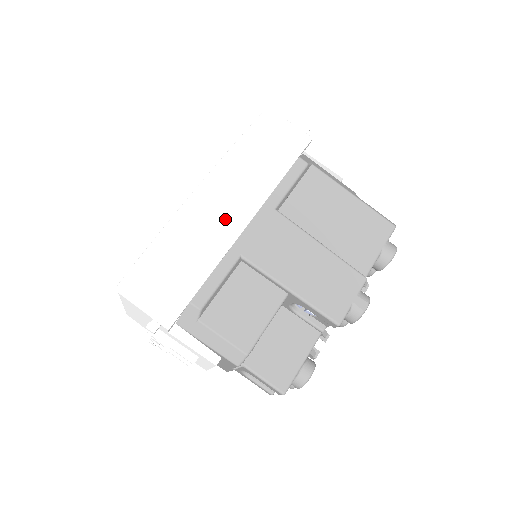
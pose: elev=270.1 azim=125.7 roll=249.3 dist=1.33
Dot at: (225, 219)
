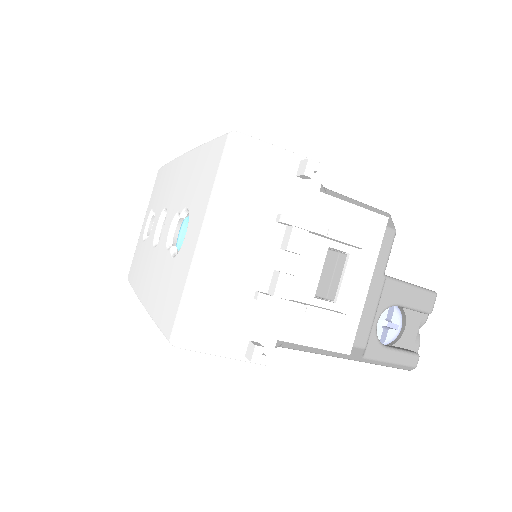
Dot at: occluded
